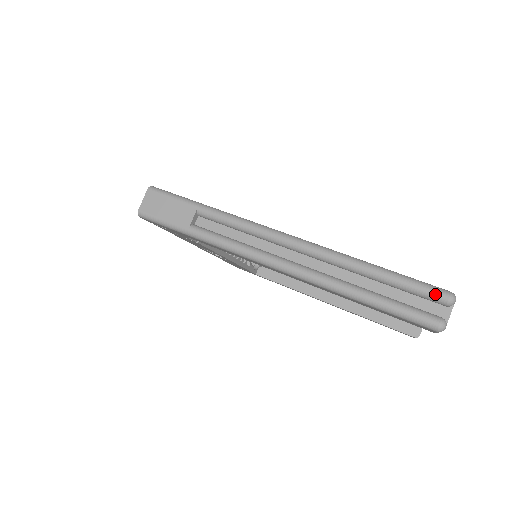
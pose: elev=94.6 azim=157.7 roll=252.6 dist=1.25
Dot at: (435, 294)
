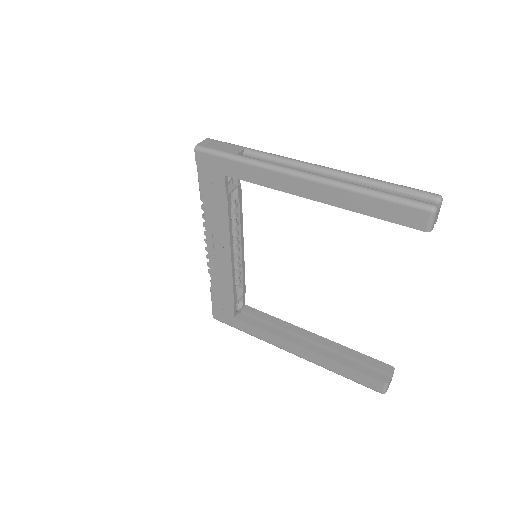
Dot at: (427, 193)
